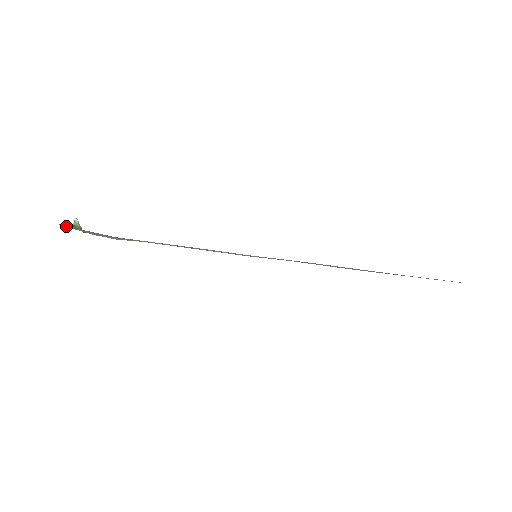
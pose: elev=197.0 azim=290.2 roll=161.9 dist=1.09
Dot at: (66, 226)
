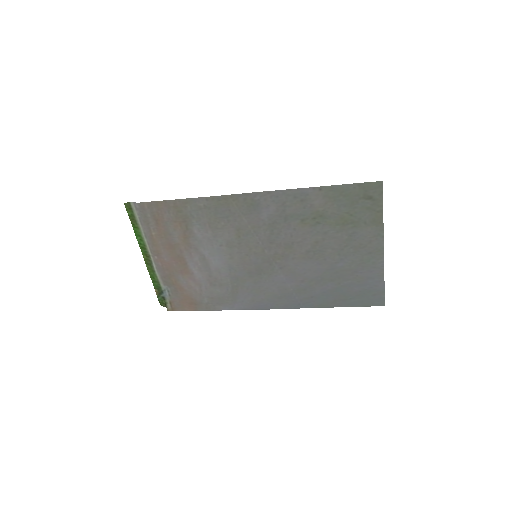
Dot at: (143, 257)
